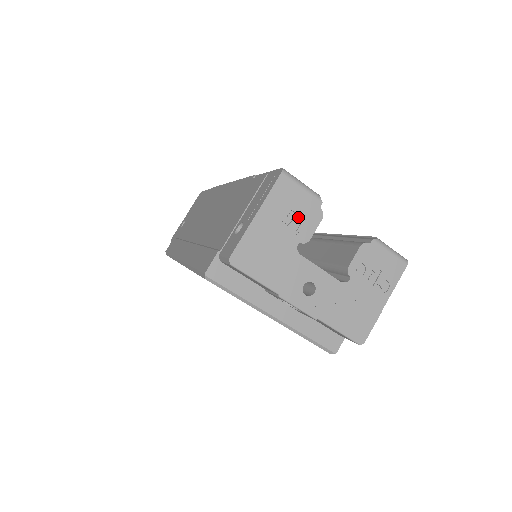
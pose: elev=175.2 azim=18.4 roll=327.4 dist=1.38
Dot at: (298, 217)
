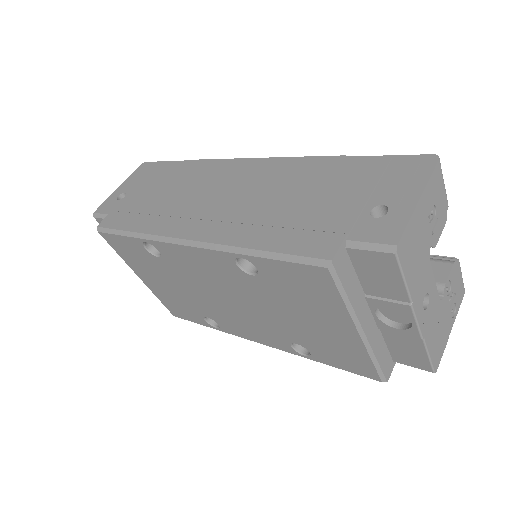
Dot at: (436, 215)
